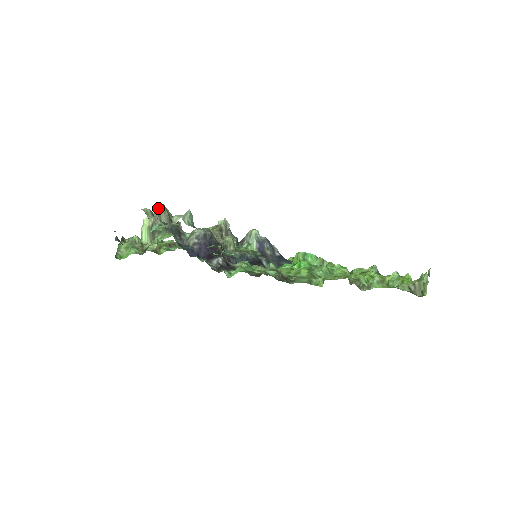
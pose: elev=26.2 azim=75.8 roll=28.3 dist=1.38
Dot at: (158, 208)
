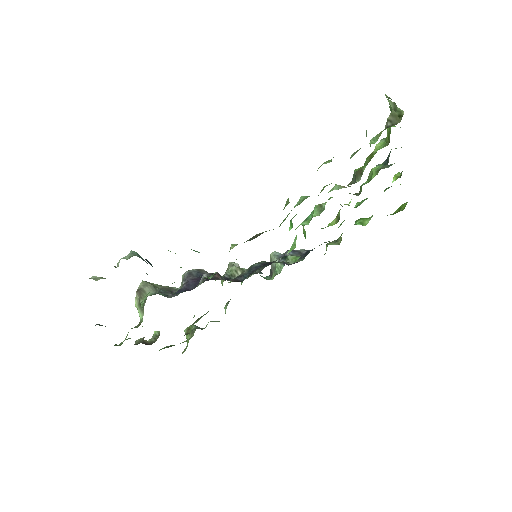
Dot at: (139, 286)
